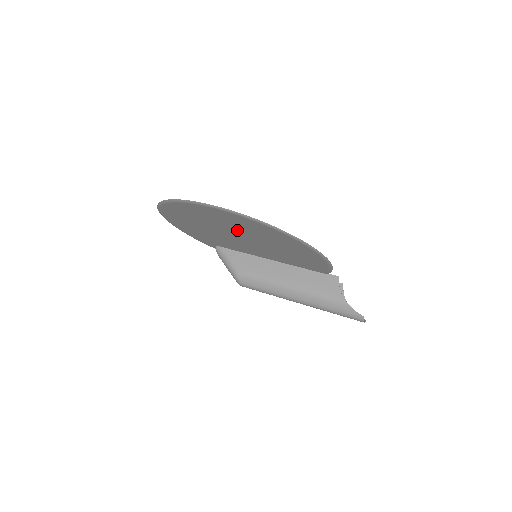
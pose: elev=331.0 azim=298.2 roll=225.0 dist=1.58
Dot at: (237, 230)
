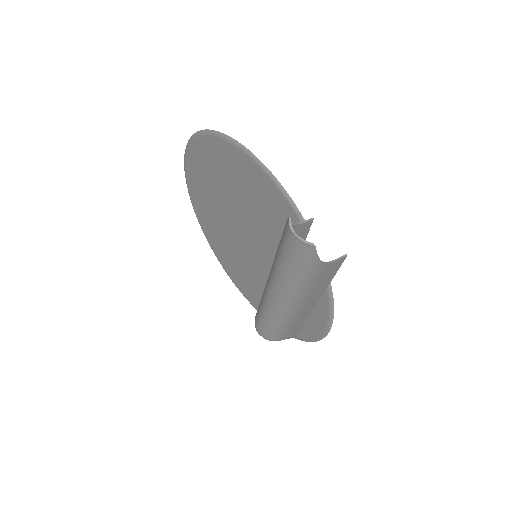
Dot at: (220, 202)
